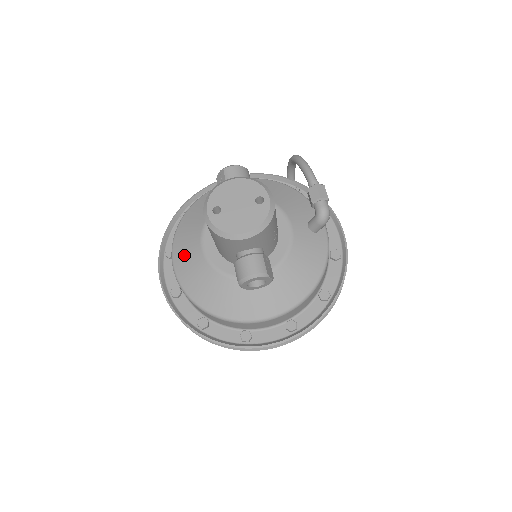
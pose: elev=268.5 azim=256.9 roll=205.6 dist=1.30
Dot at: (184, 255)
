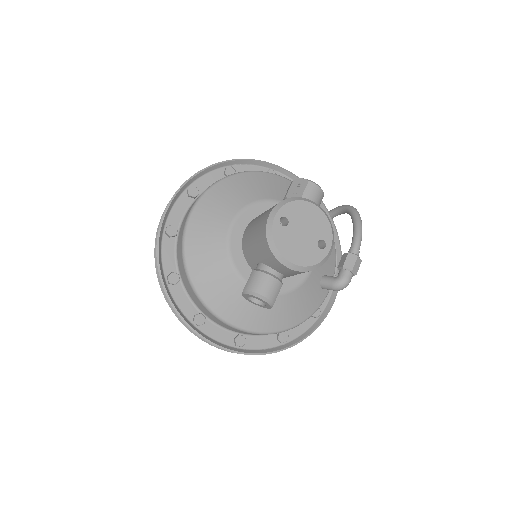
Dot at: (210, 213)
